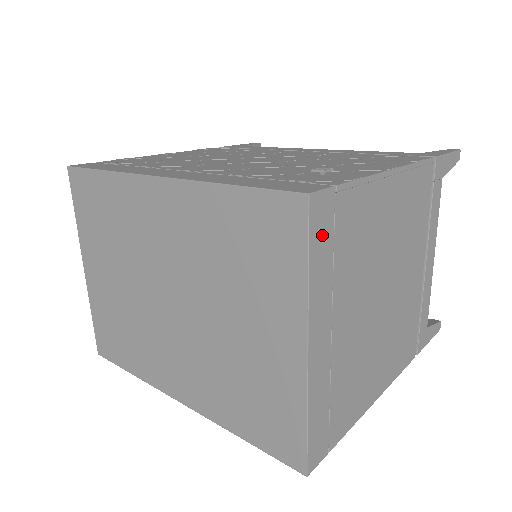
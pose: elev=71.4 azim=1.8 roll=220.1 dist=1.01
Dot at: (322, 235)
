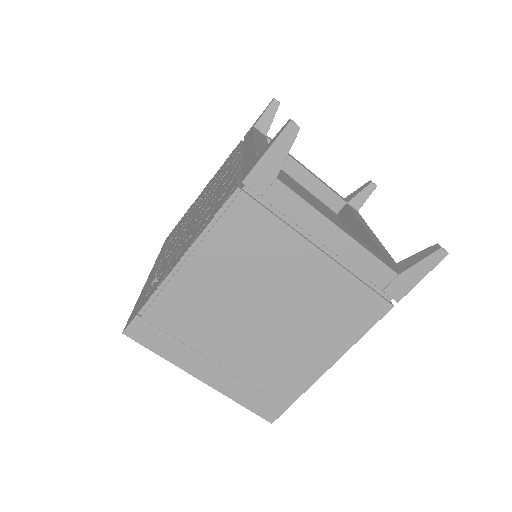
Dot at: (152, 338)
